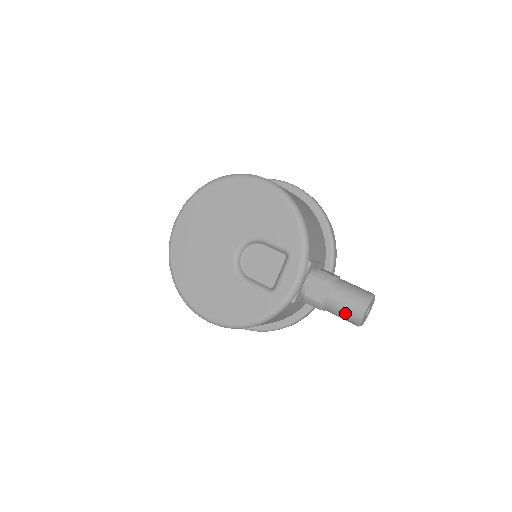
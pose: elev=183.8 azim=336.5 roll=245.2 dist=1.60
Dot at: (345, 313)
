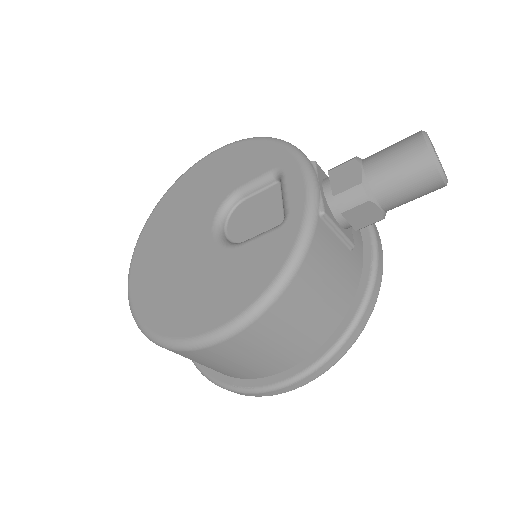
Dot at: (404, 166)
